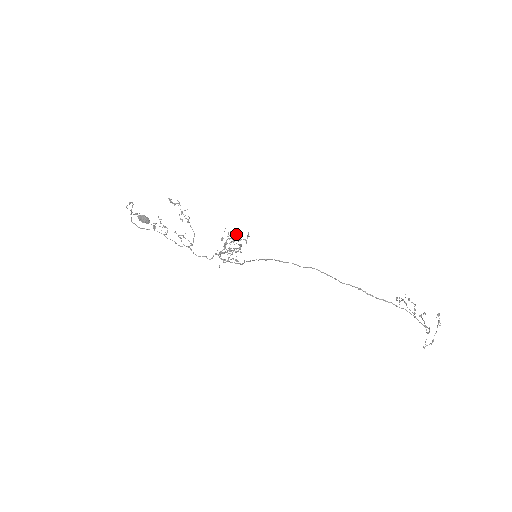
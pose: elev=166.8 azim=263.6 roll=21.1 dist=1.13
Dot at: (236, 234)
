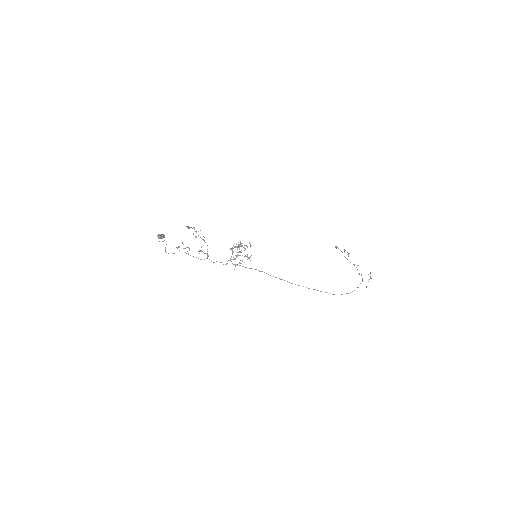
Dot at: (242, 245)
